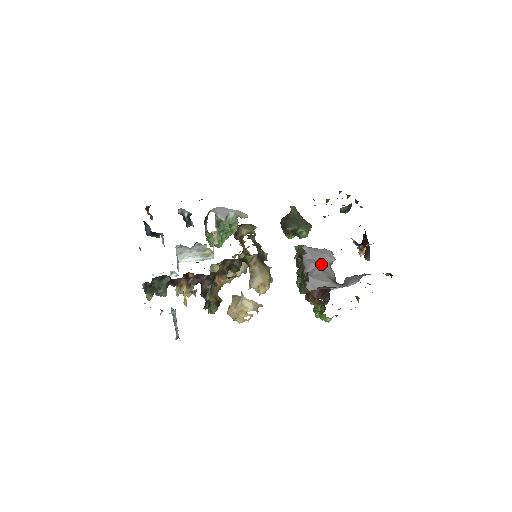
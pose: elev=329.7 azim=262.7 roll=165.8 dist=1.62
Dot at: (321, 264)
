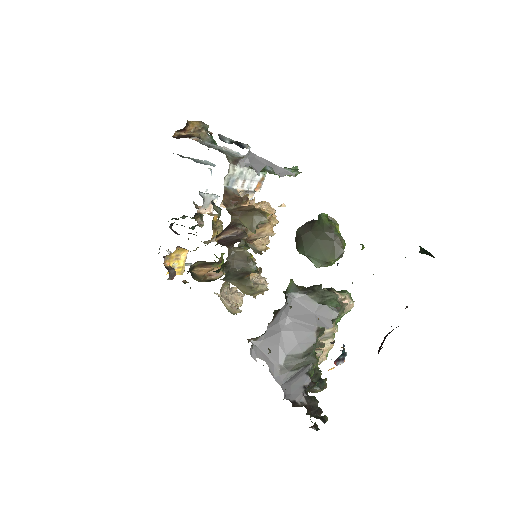
Dot at: (298, 326)
